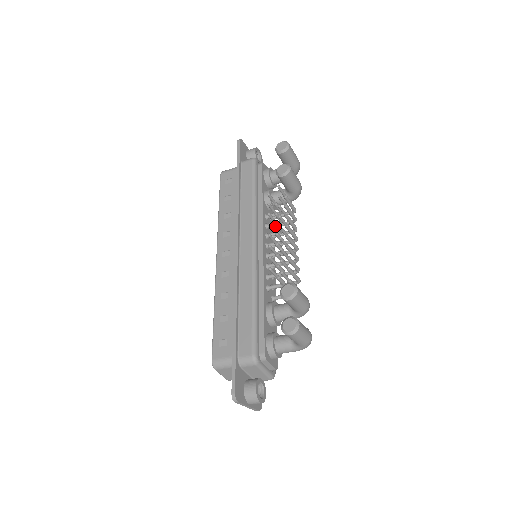
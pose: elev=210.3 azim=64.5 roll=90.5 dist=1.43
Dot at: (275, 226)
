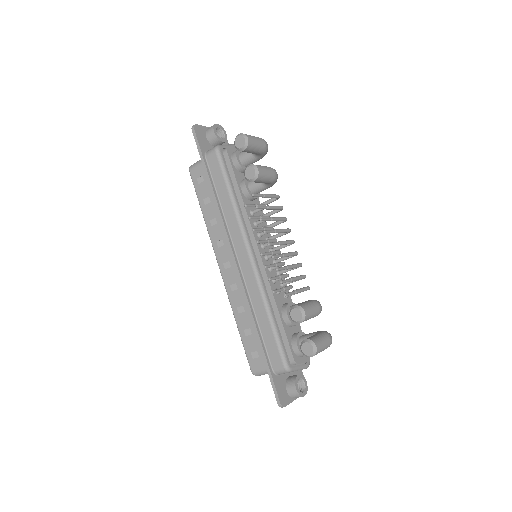
Dot at: occluded
